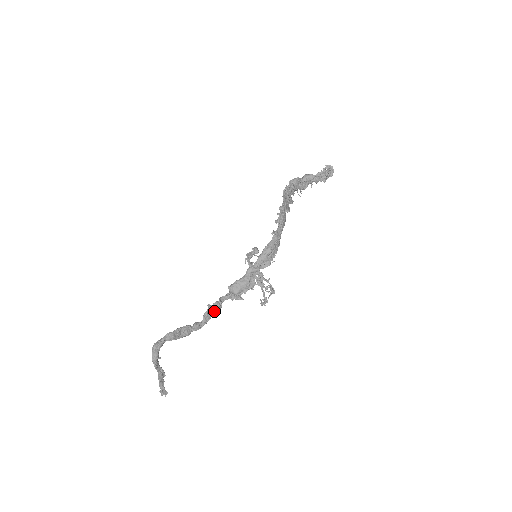
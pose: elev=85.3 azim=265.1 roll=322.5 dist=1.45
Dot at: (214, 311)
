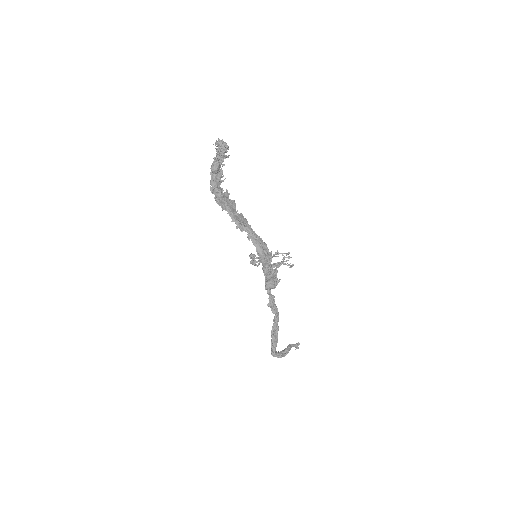
Dot at: (274, 304)
